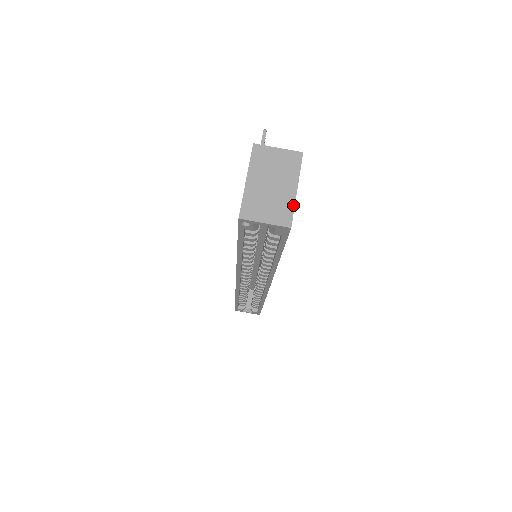
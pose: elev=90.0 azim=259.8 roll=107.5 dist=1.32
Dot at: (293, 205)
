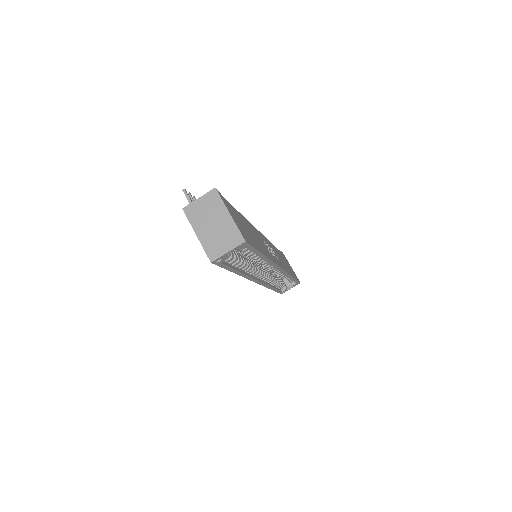
Dot at: (235, 226)
